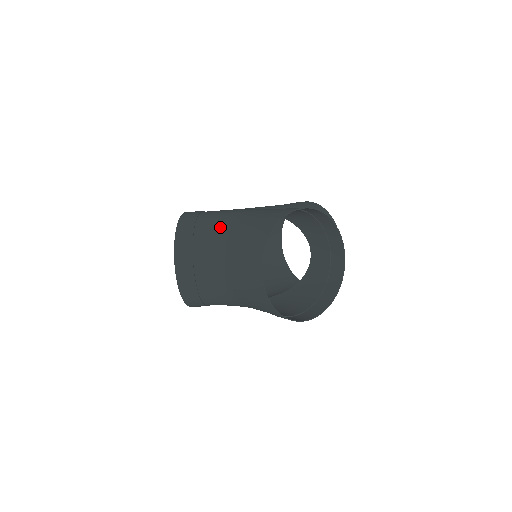
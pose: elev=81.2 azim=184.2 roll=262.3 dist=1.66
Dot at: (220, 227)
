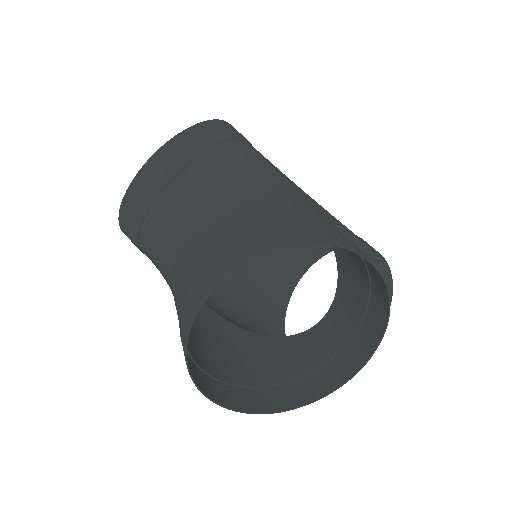
Dot at: (242, 176)
